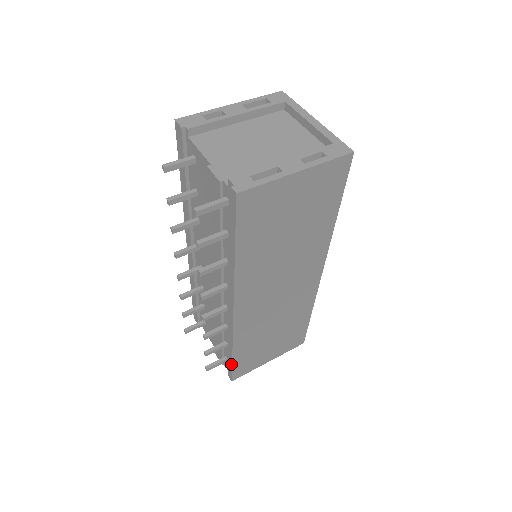
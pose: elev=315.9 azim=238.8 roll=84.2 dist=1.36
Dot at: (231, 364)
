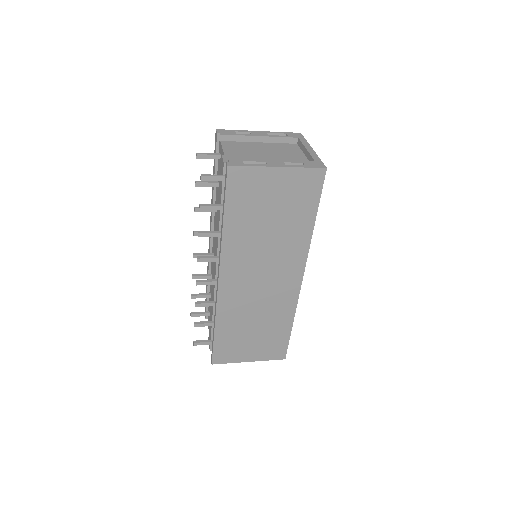
Dot at: (213, 342)
